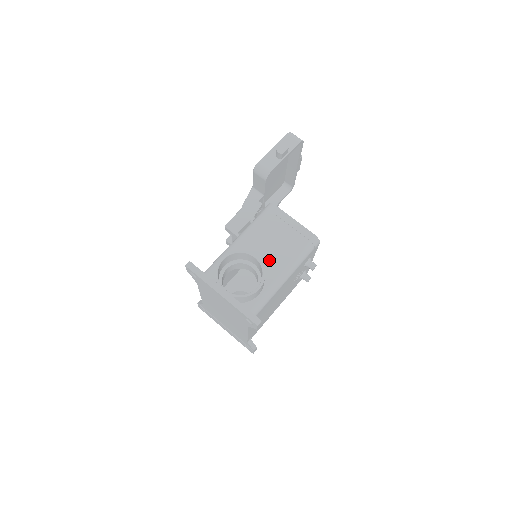
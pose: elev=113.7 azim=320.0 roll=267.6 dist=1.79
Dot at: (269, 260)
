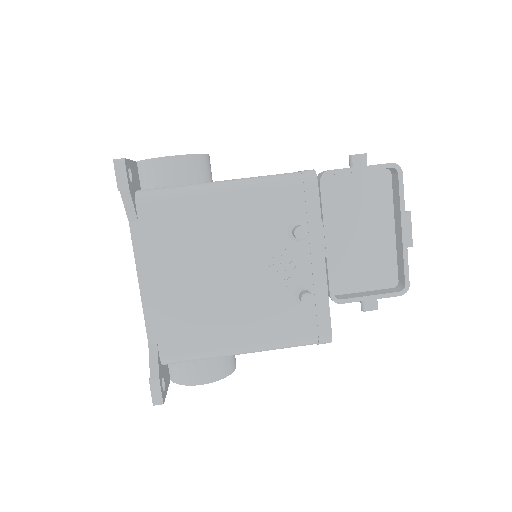
Dot at: occluded
